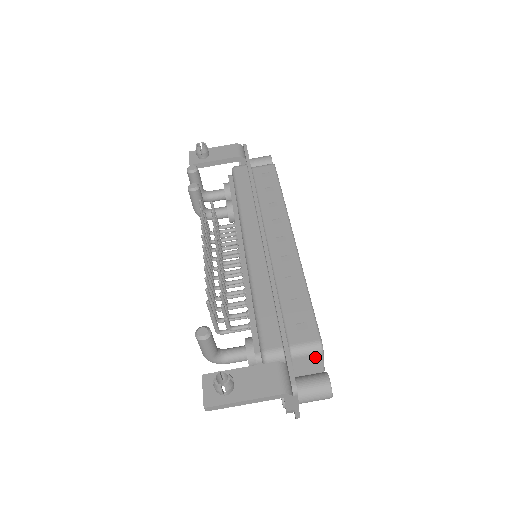
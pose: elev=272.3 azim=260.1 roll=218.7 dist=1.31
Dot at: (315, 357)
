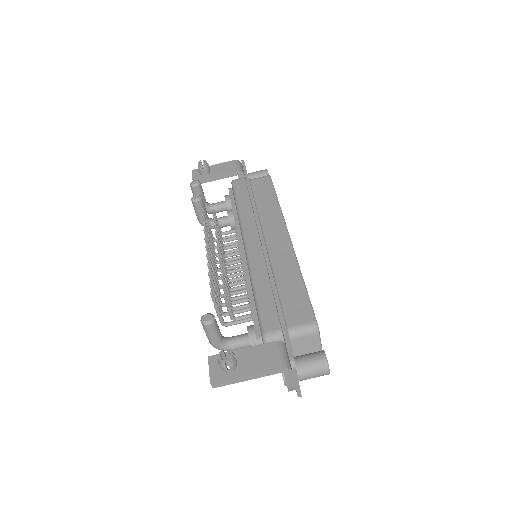
Dot at: (312, 338)
